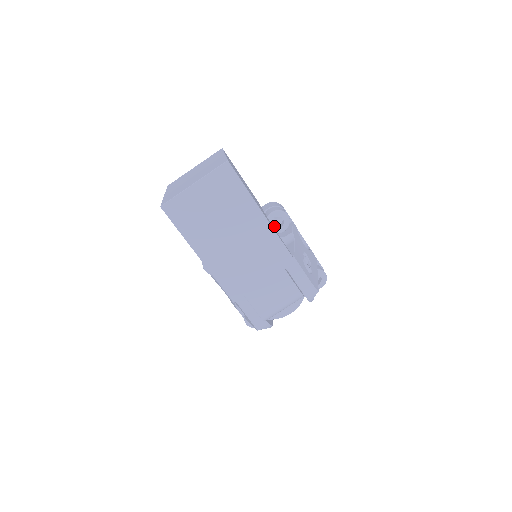
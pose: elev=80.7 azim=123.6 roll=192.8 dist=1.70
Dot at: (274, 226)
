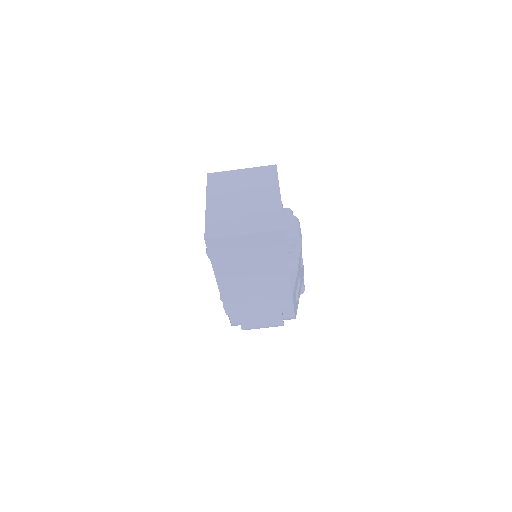
Dot at: occluded
